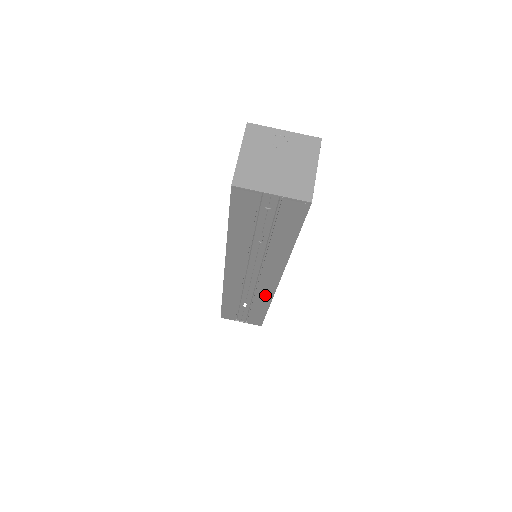
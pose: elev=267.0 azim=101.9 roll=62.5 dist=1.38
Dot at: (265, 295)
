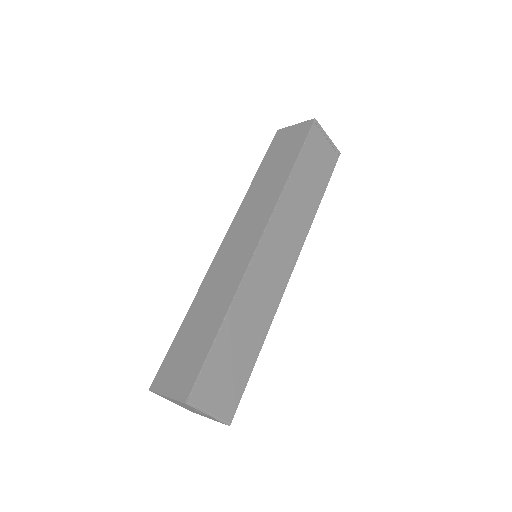
Dot at: occluded
